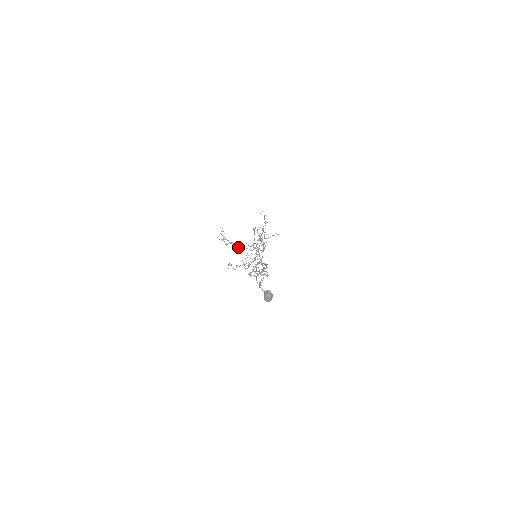
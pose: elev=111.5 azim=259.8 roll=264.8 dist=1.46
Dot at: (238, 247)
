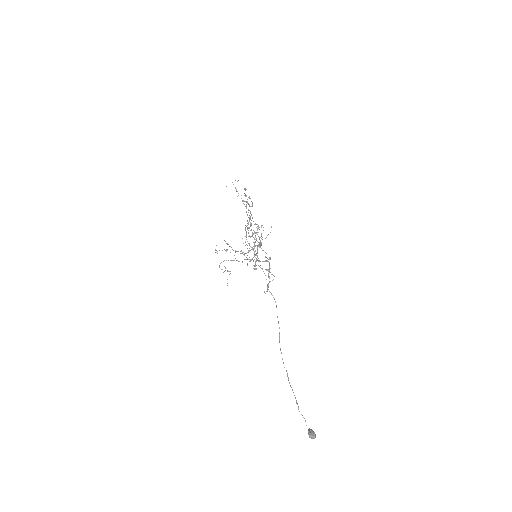
Dot at: (238, 261)
